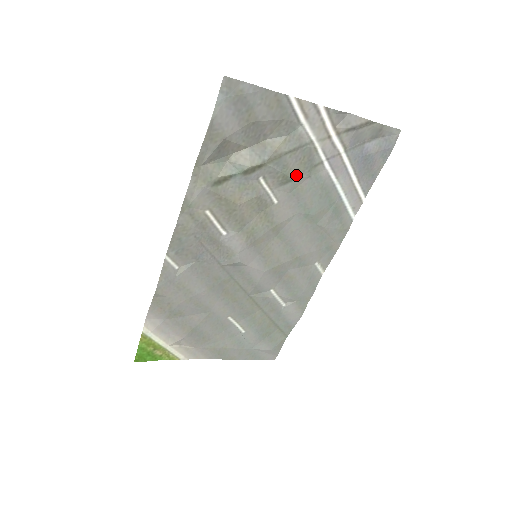
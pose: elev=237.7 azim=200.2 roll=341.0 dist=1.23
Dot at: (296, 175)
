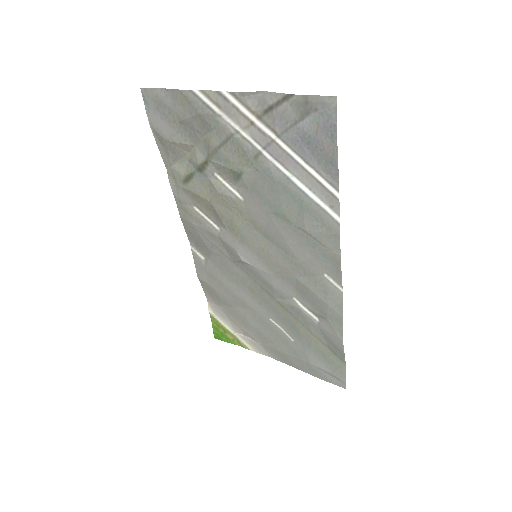
Dot at: (242, 169)
